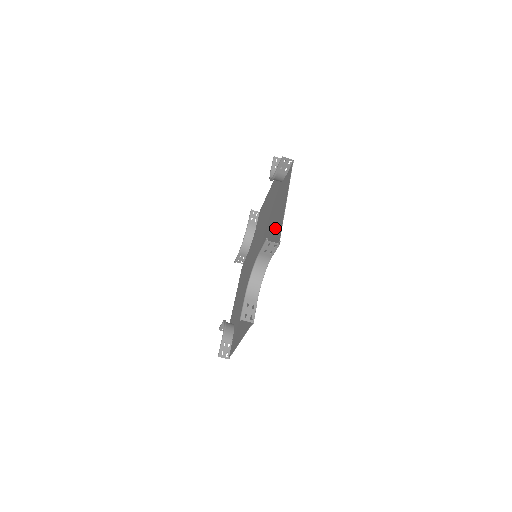
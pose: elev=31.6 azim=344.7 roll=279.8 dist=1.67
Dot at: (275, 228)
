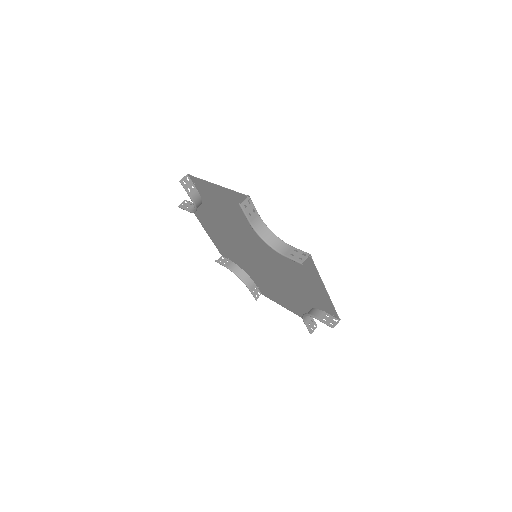
Dot at: (310, 290)
